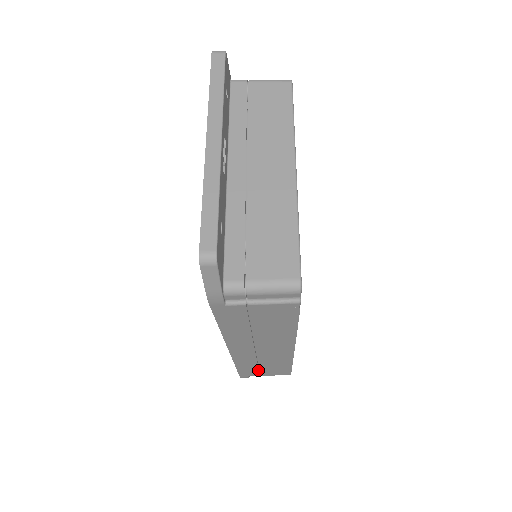
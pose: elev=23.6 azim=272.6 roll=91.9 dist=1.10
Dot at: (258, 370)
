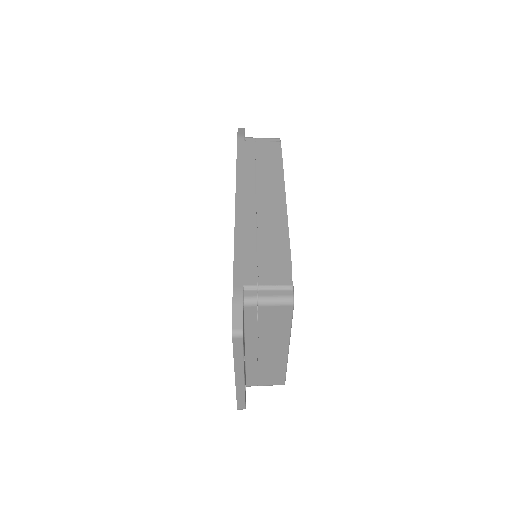
Dot at: occluded
